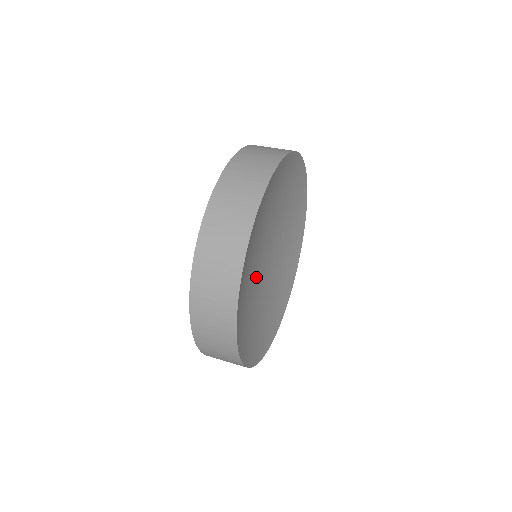
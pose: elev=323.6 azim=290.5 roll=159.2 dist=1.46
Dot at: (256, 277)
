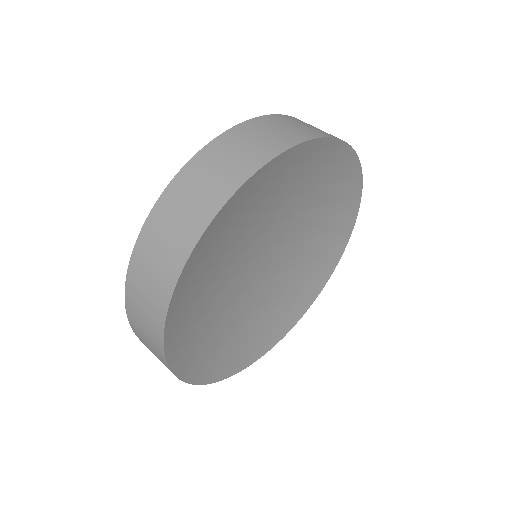
Dot at: (245, 290)
